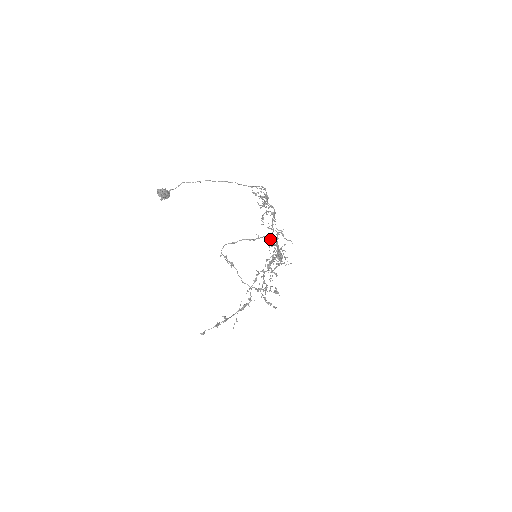
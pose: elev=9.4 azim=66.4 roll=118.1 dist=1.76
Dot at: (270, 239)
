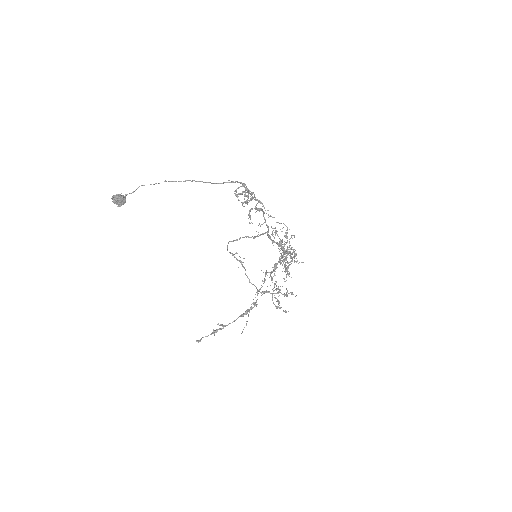
Dot at: (268, 237)
